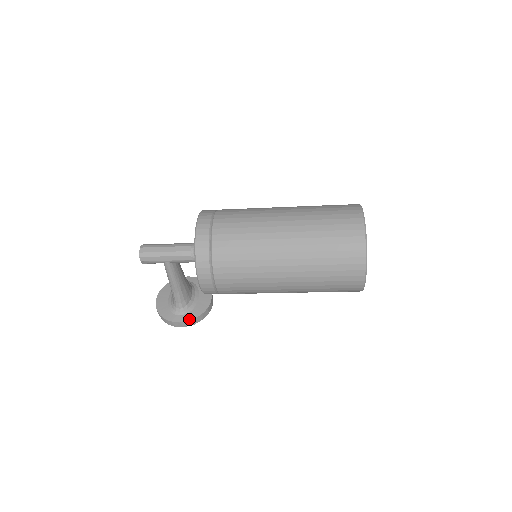
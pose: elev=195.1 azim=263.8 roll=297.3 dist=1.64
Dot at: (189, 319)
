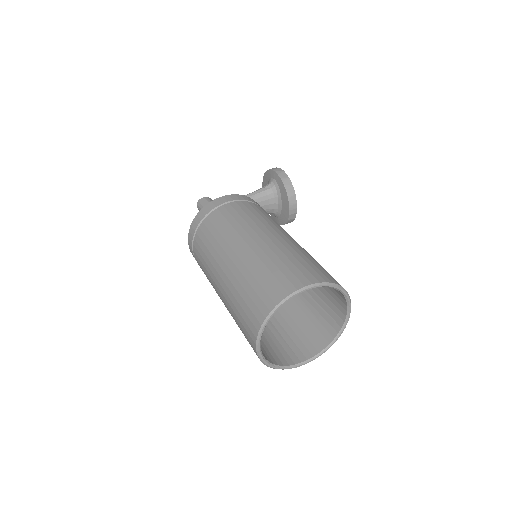
Dot at: (280, 224)
